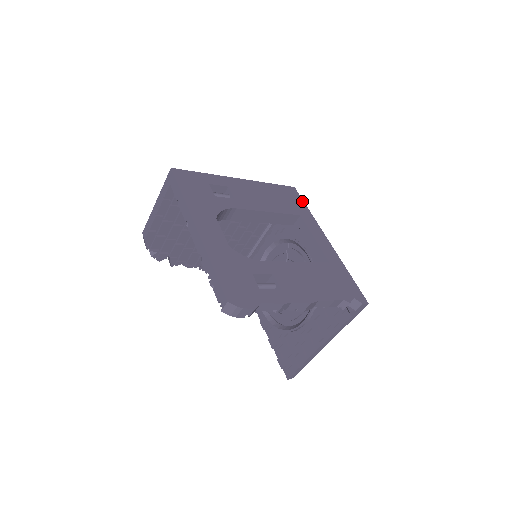
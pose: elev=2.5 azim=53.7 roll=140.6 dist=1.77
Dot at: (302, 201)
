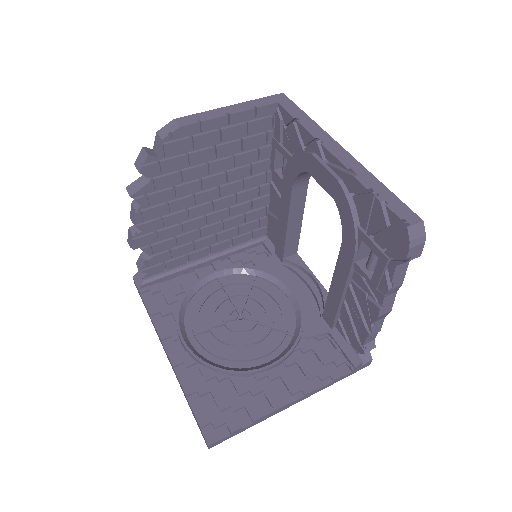
Dot at: occluded
